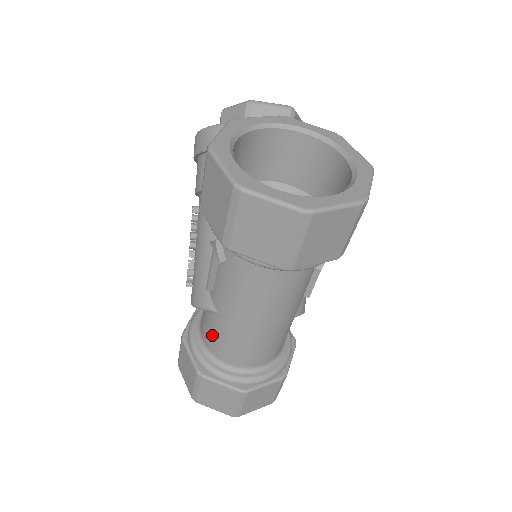
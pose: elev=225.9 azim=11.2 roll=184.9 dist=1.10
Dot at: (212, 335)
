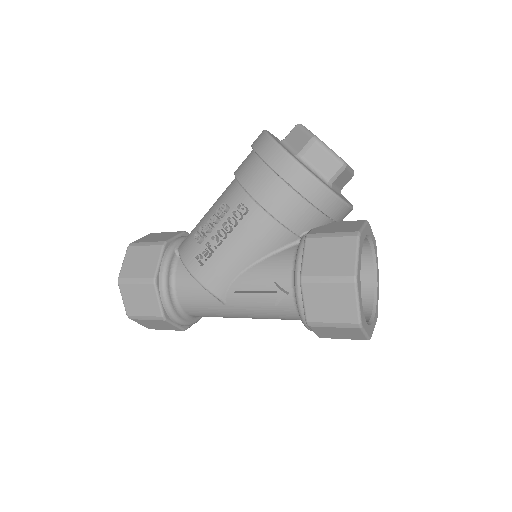
Dot at: (198, 303)
